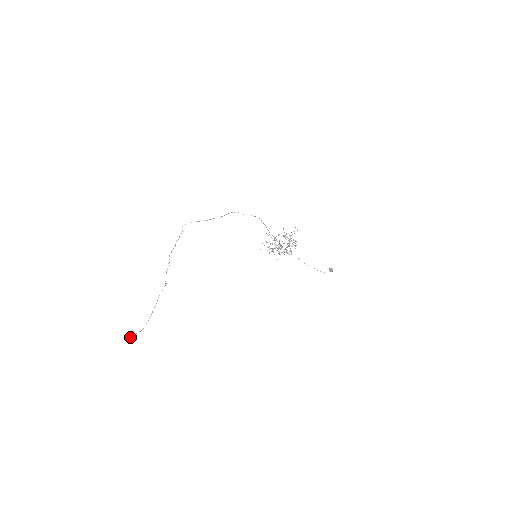
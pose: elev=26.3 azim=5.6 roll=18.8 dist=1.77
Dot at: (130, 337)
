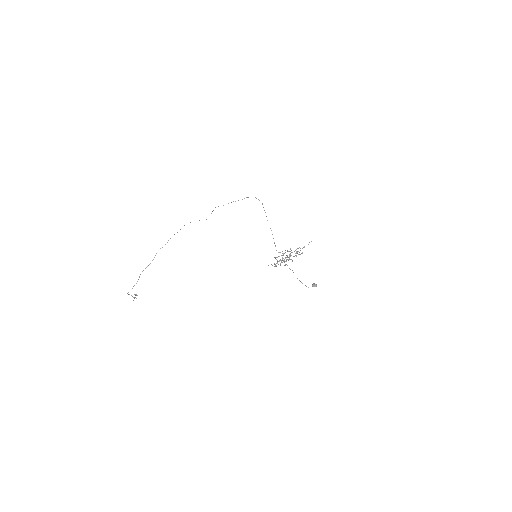
Dot at: (128, 292)
